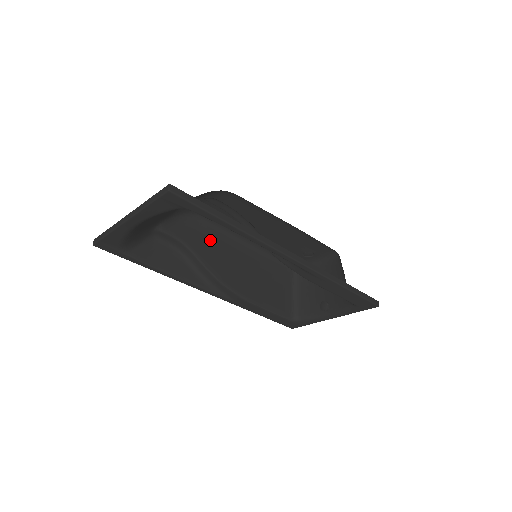
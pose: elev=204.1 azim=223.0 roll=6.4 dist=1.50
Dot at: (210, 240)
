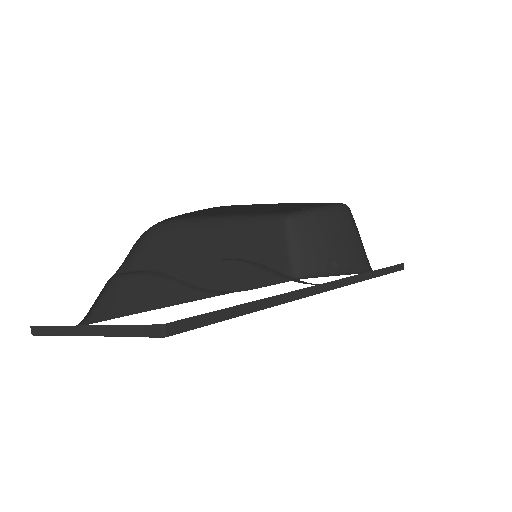
Dot at: (187, 243)
